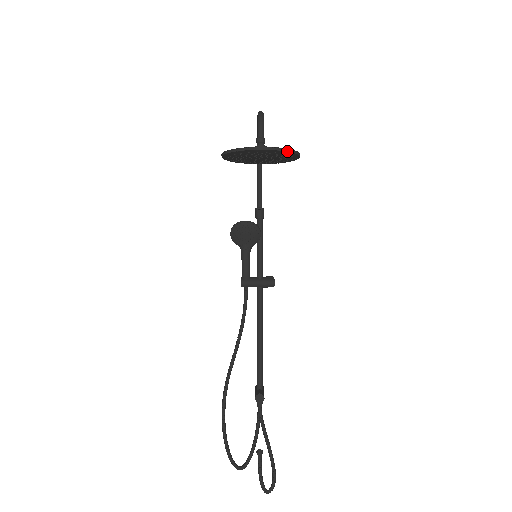
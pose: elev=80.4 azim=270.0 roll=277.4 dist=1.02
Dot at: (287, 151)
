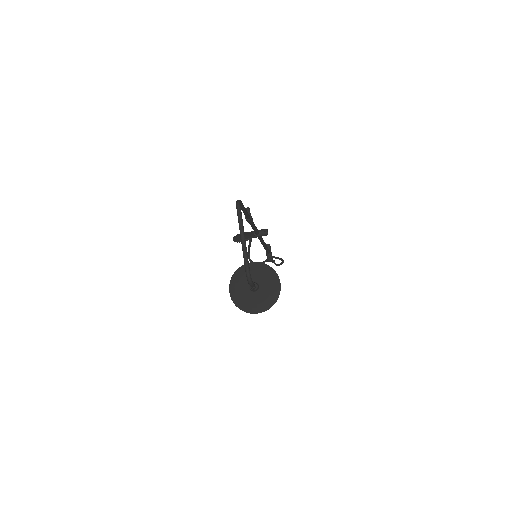
Dot at: occluded
